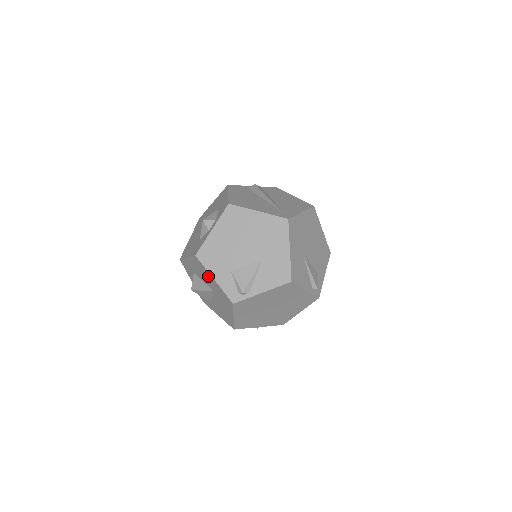
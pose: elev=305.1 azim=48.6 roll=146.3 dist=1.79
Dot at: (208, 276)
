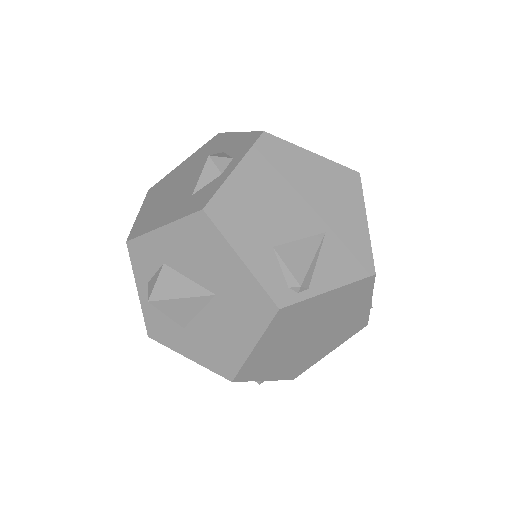
Dot at: (220, 256)
